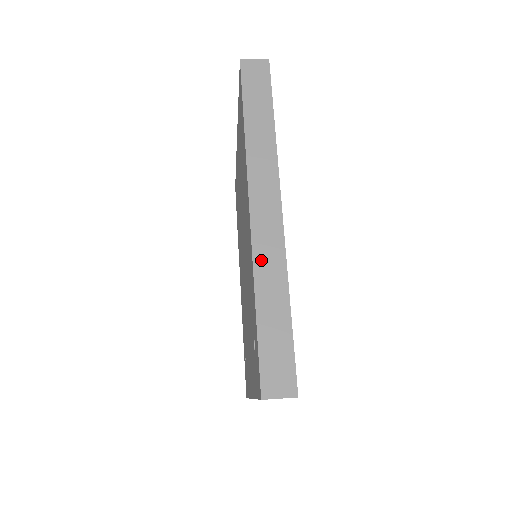
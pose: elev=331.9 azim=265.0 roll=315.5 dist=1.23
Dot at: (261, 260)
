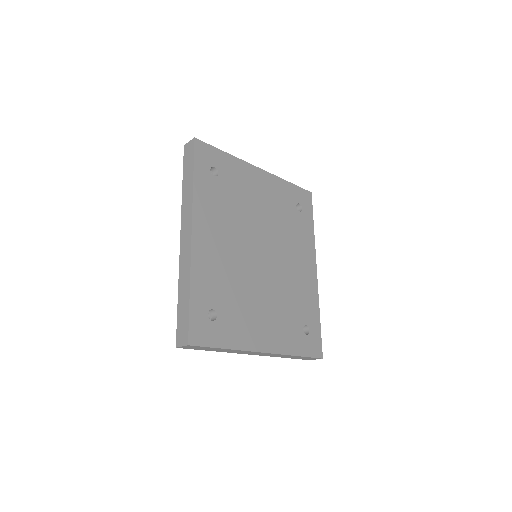
Dot at: (182, 268)
